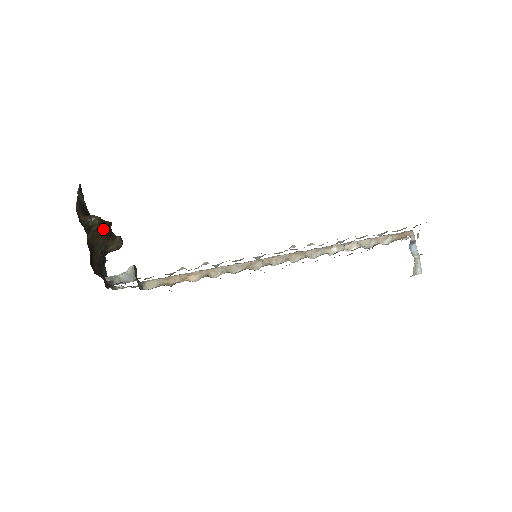
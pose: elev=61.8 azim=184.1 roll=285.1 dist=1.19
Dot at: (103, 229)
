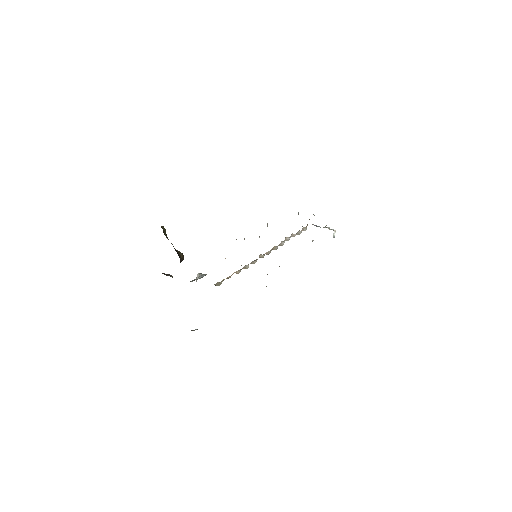
Dot at: occluded
